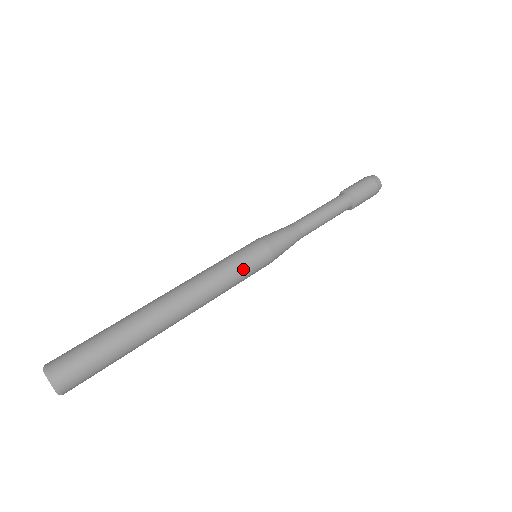
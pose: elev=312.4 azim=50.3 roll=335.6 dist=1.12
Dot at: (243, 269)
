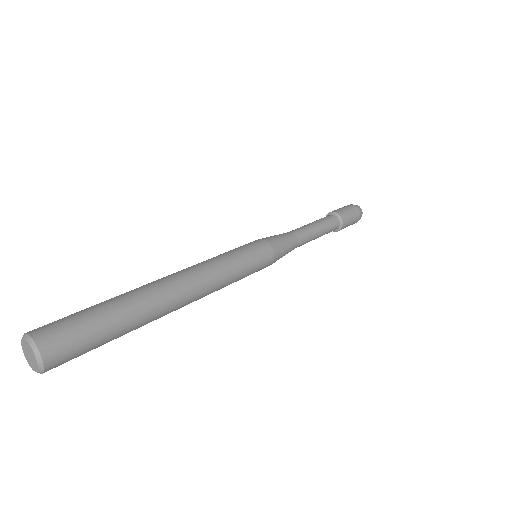
Dot at: (243, 255)
